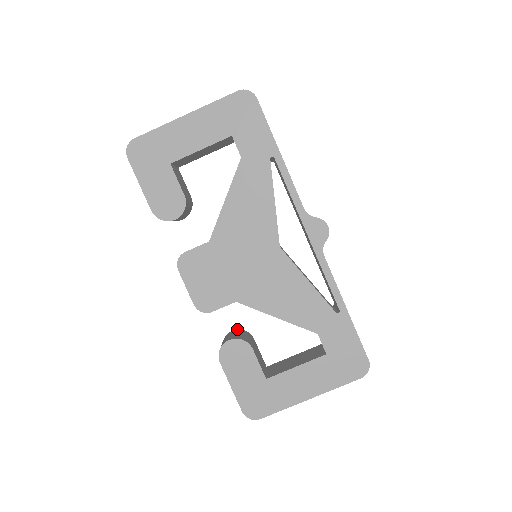
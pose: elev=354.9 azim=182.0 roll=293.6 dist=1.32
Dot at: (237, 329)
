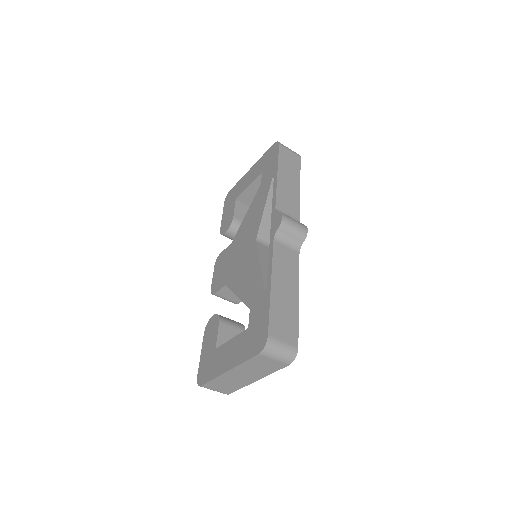
Dot at: occluded
